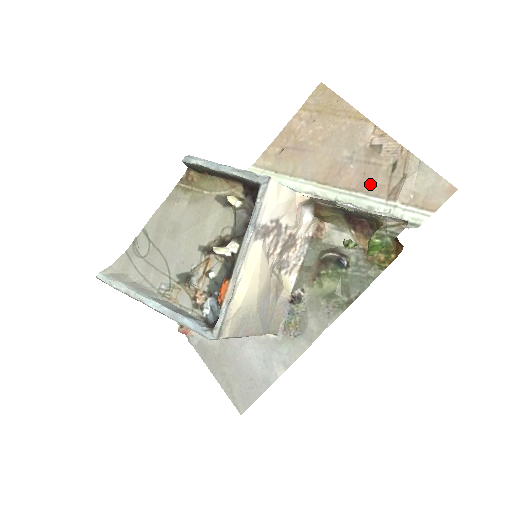
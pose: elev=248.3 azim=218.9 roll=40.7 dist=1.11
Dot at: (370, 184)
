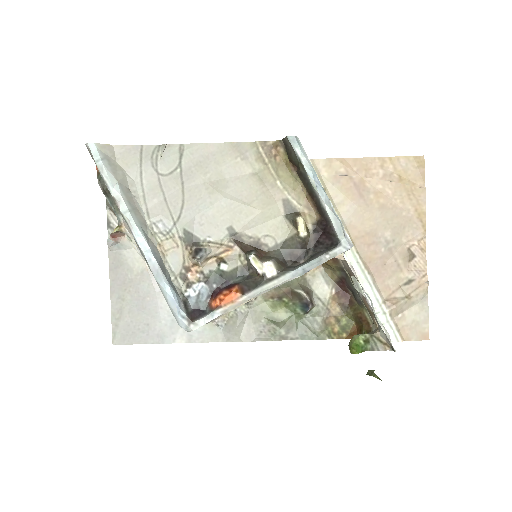
Dot at: (382, 277)
